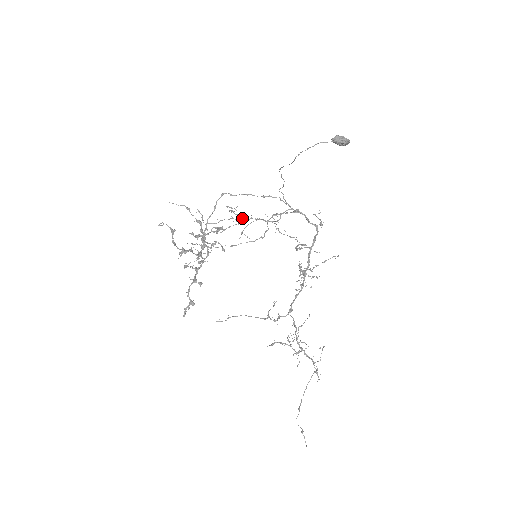
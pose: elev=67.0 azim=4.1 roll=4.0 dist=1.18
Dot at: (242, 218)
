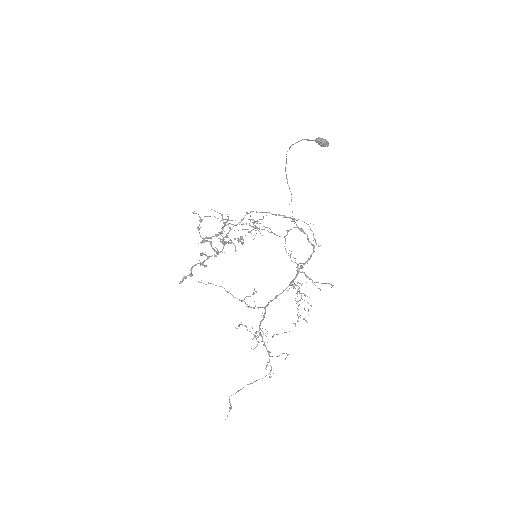
Dot at: occluded
